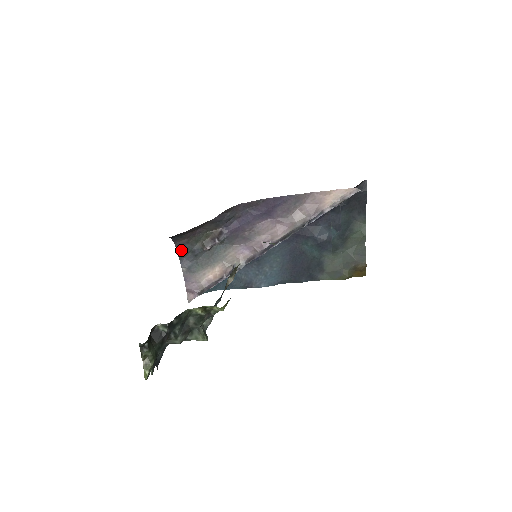
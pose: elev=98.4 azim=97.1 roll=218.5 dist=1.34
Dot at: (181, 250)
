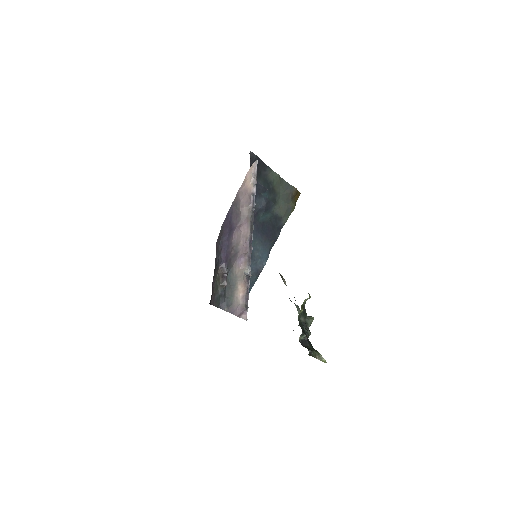
Dot at: (215, 303)
